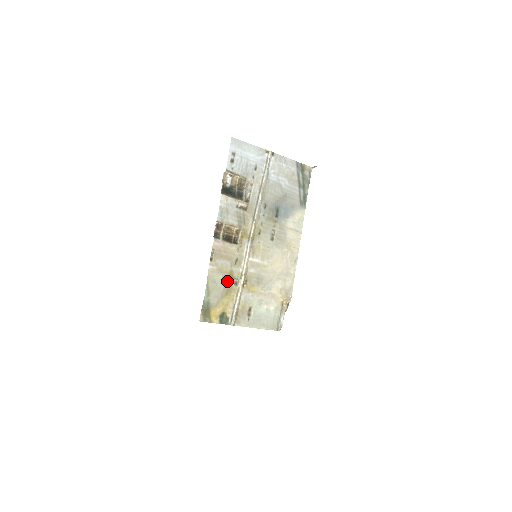
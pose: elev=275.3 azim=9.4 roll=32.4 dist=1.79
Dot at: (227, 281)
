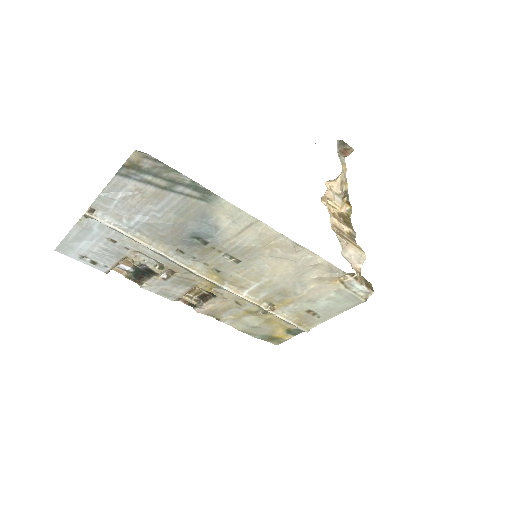
Dot at: (254, 318)
